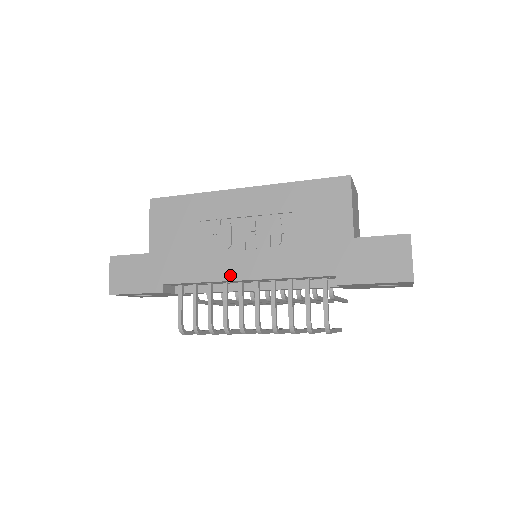
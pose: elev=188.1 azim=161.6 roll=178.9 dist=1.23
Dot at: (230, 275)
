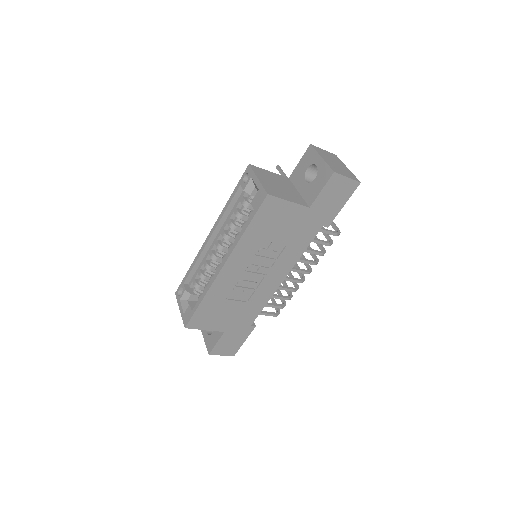
Dot at: (275, 287)
